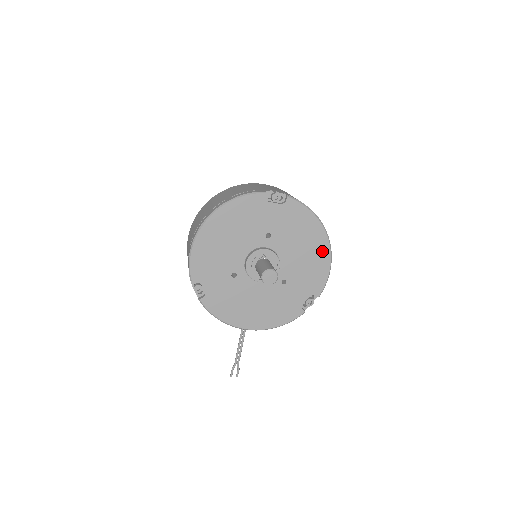
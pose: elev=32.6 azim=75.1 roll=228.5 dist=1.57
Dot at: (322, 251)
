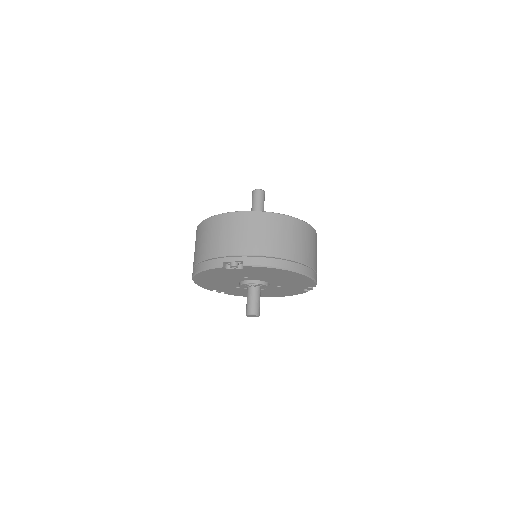
Dot at: (299, 277)
